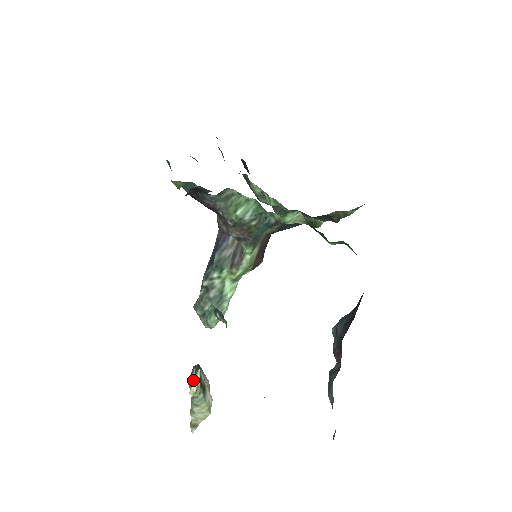
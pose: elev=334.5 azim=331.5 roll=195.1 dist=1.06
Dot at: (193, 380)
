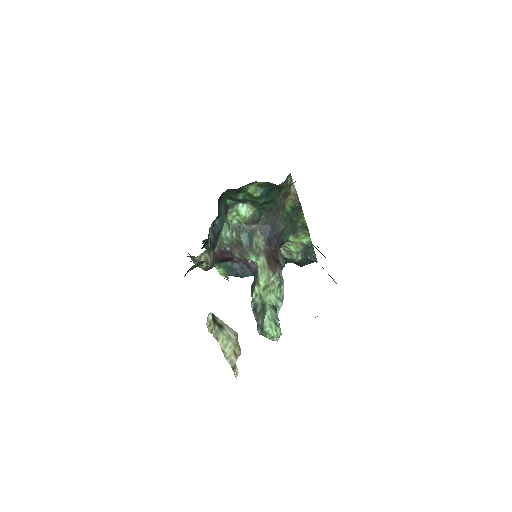
Dot at: (207, 320)
